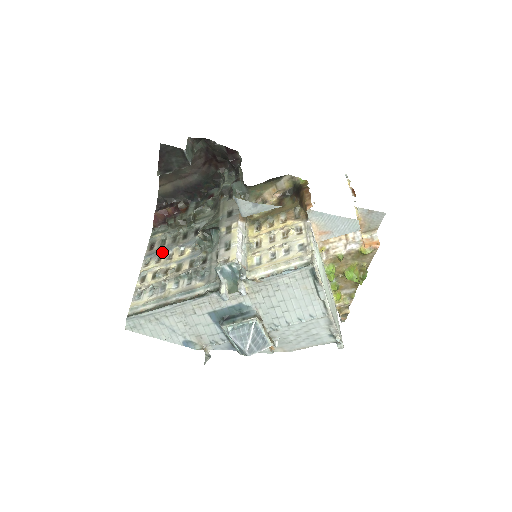
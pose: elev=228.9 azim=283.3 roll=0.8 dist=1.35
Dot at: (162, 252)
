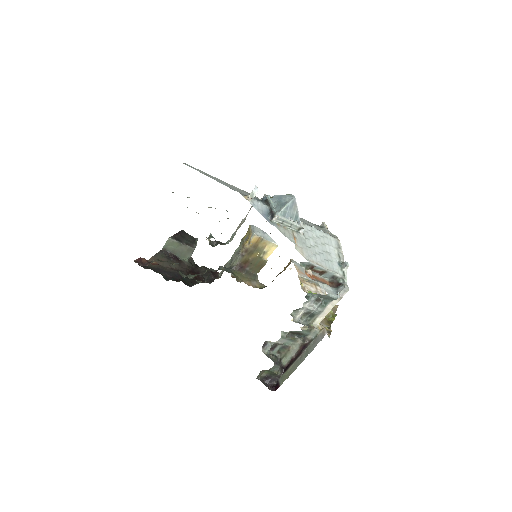
Dot at: occluded
